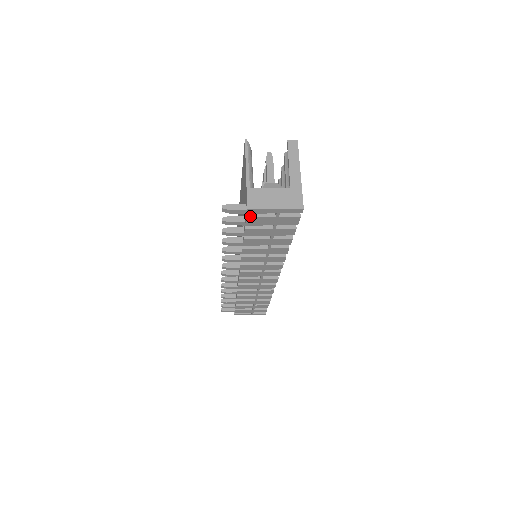
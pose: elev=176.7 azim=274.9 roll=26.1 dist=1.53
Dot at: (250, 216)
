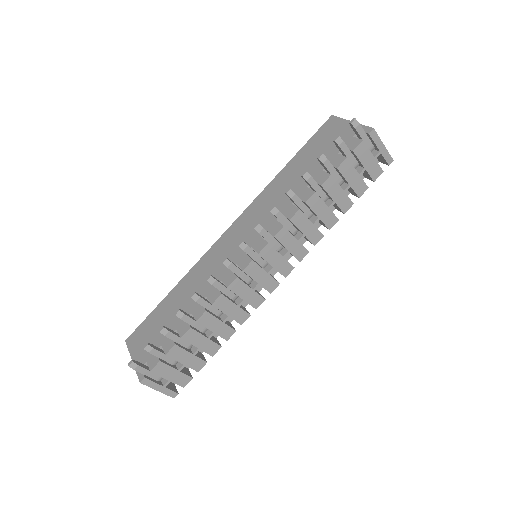
Dot at: (364, 142)
